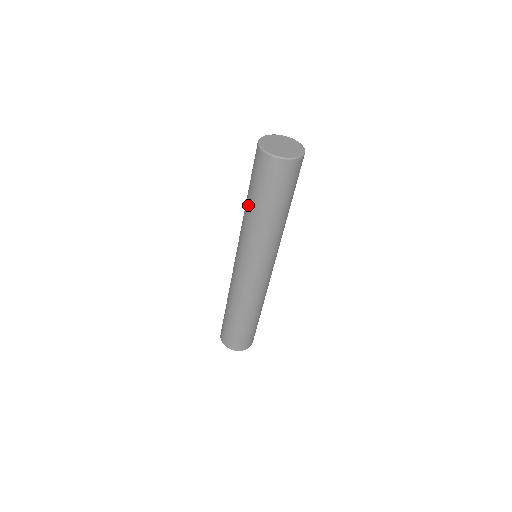
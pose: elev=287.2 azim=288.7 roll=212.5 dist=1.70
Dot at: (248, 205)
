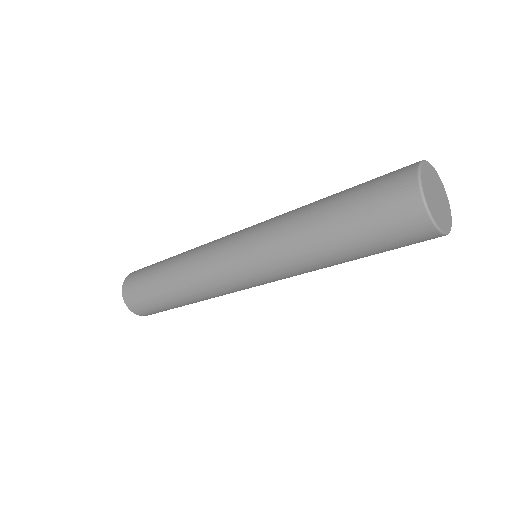
Dot at: (319, 218)
